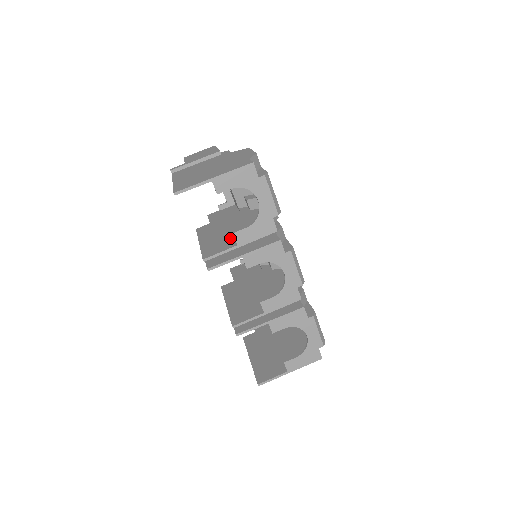
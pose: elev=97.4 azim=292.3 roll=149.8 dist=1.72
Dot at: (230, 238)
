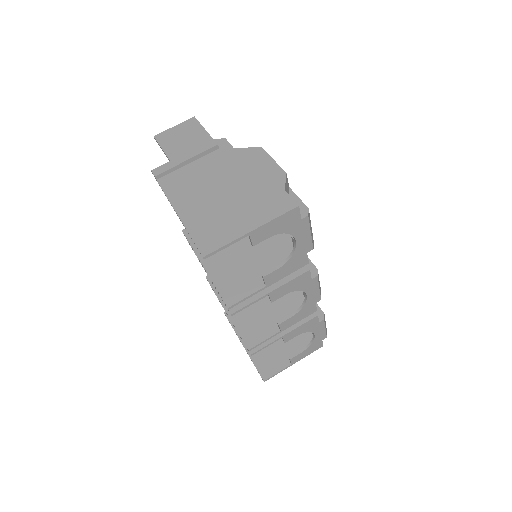
Dot at: (248, 268)
